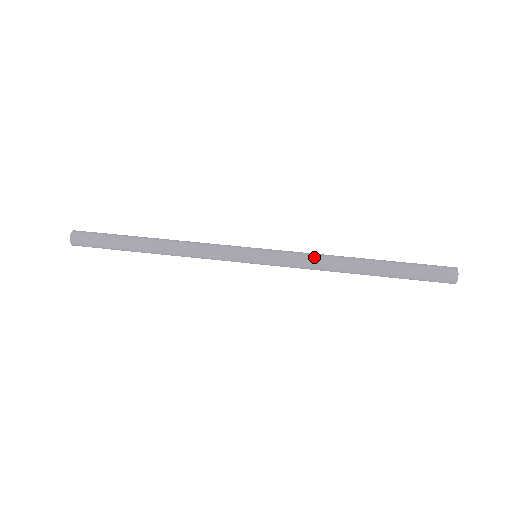
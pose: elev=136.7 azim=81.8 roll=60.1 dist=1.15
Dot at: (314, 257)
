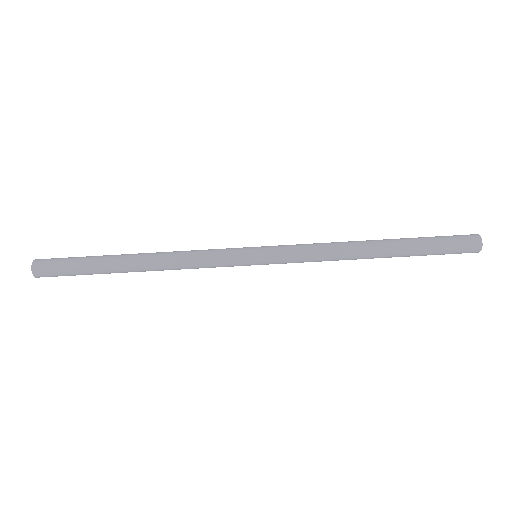
Dot at: (323, 254)
